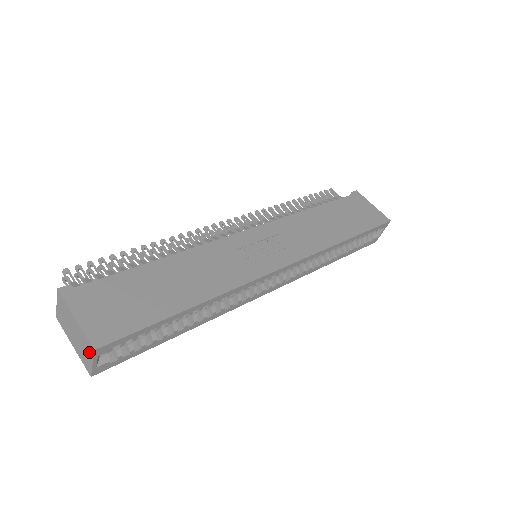
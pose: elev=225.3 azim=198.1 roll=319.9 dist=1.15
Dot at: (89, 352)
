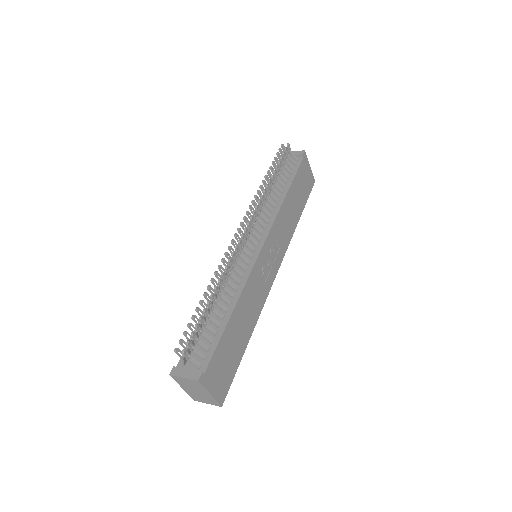
Dot at: (211, 403)
